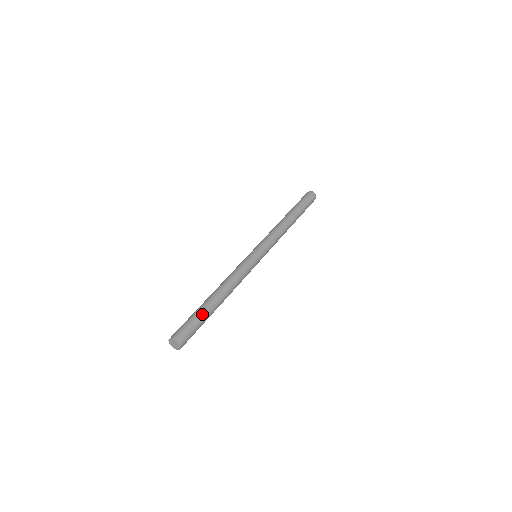
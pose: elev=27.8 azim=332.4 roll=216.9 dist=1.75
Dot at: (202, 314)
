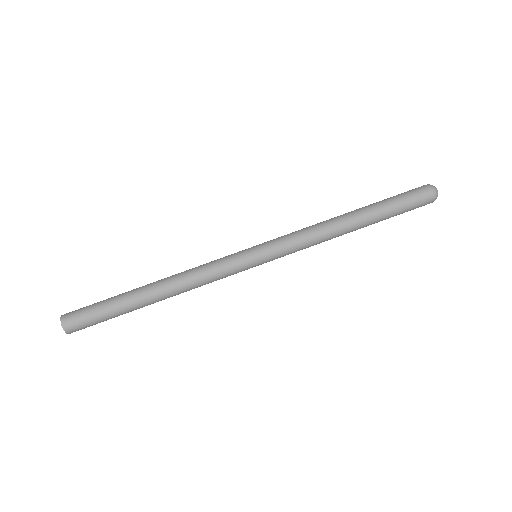
Dot at: (117, 309)
